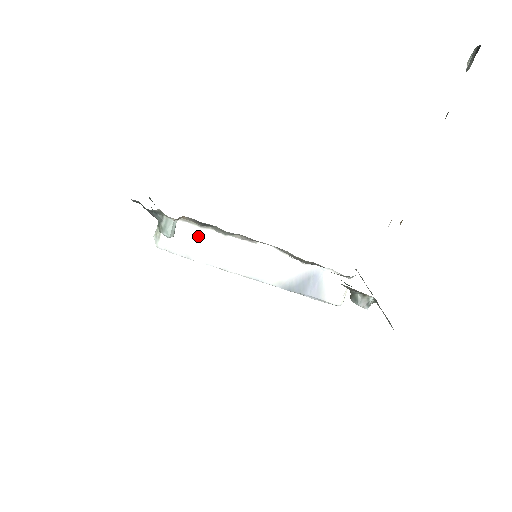
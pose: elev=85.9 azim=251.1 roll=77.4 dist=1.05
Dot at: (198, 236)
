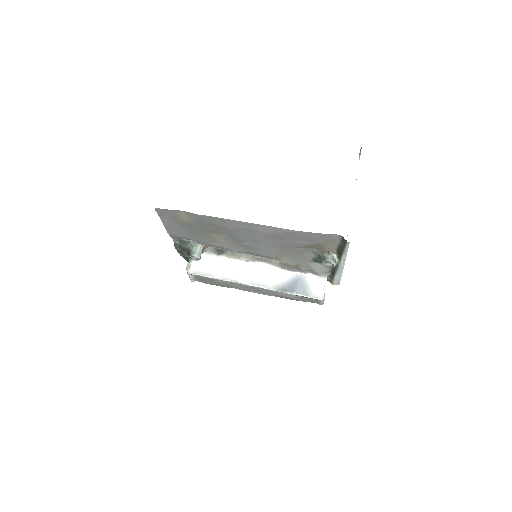
Dot at: (216, 262)
